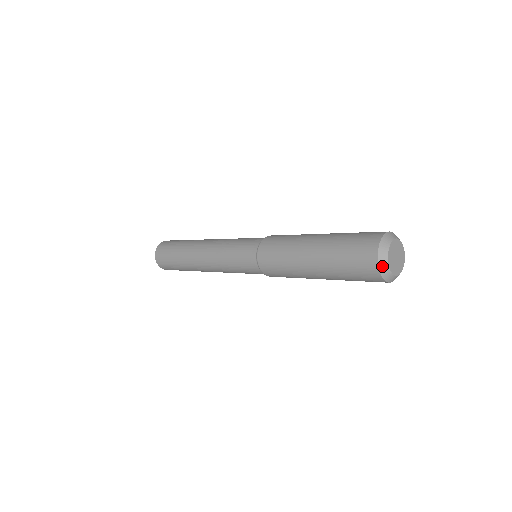
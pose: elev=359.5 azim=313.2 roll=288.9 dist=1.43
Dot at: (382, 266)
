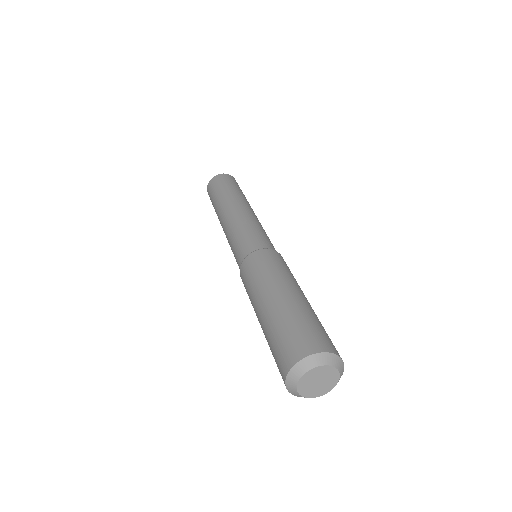
Dot at: (293, 393)
